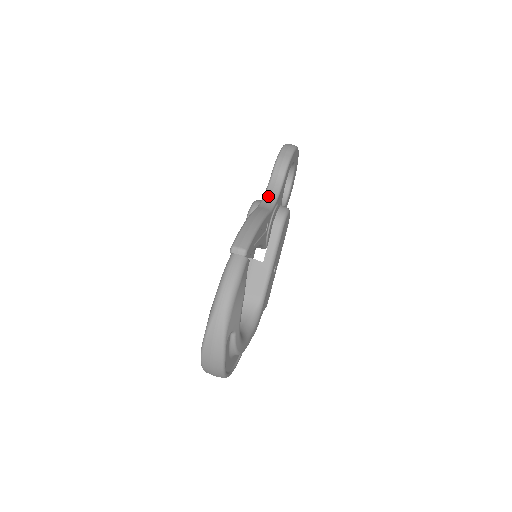
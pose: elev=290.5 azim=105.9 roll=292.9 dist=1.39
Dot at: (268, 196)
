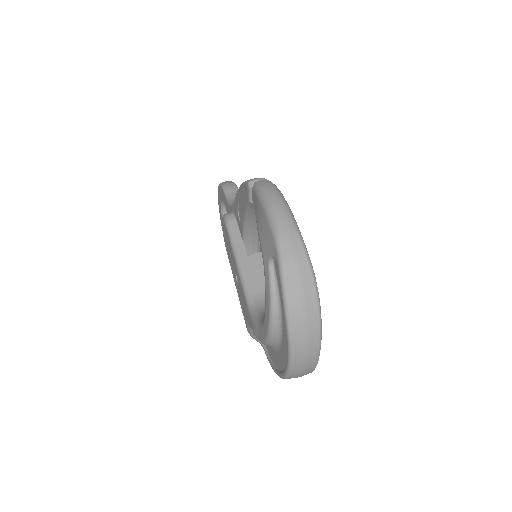
Dot at: occluded
